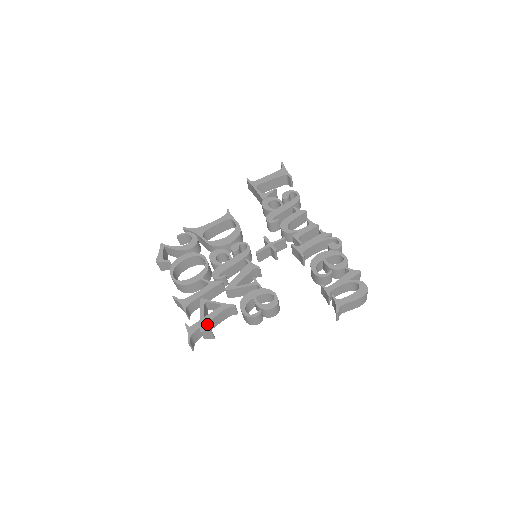
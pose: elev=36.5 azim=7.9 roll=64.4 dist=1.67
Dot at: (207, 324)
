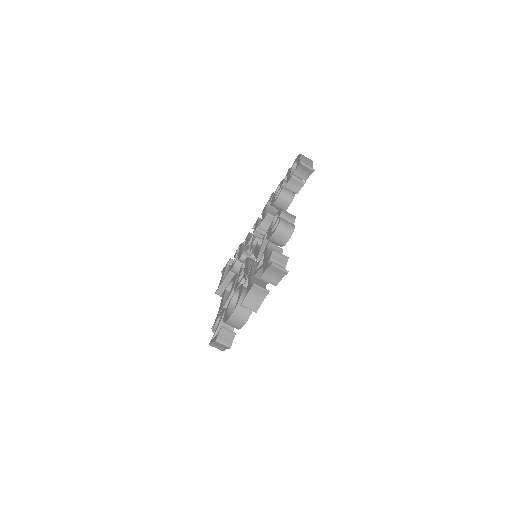
Dot at: occluded
